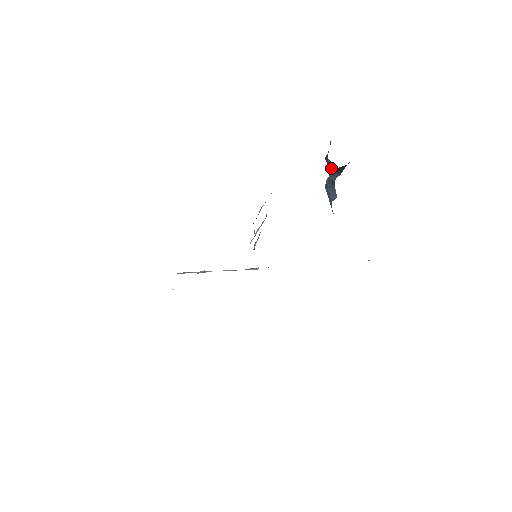
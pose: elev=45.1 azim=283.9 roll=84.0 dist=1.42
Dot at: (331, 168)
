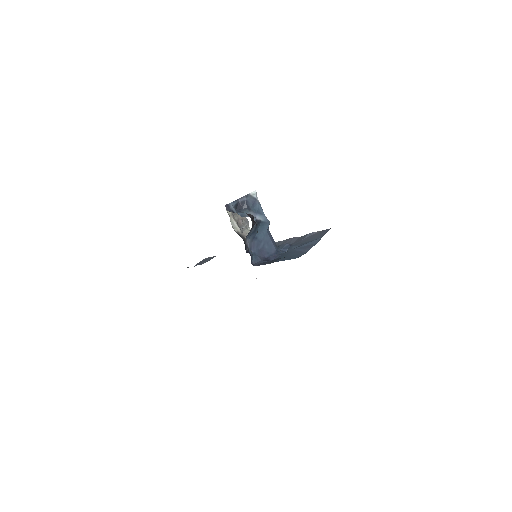
Dot at: (247, 202)
